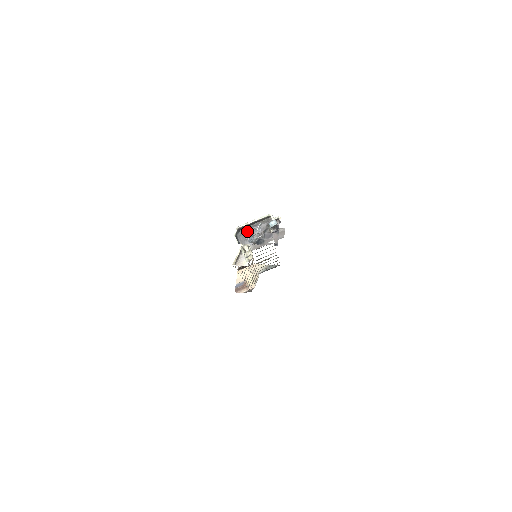
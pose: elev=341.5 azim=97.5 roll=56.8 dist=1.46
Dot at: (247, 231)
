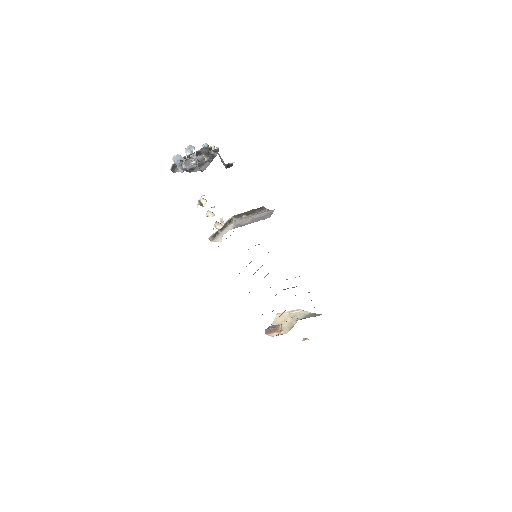
Dot at: (186, 162)
